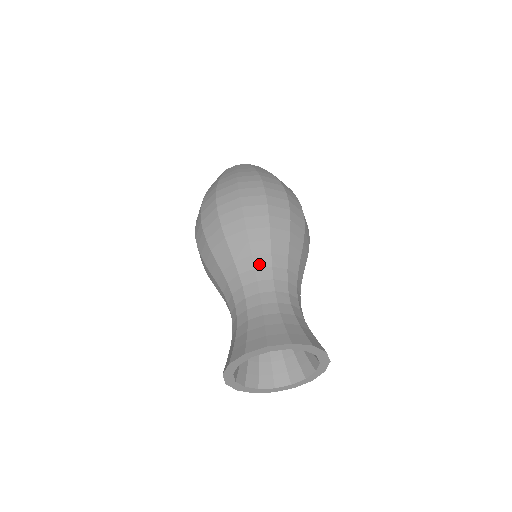
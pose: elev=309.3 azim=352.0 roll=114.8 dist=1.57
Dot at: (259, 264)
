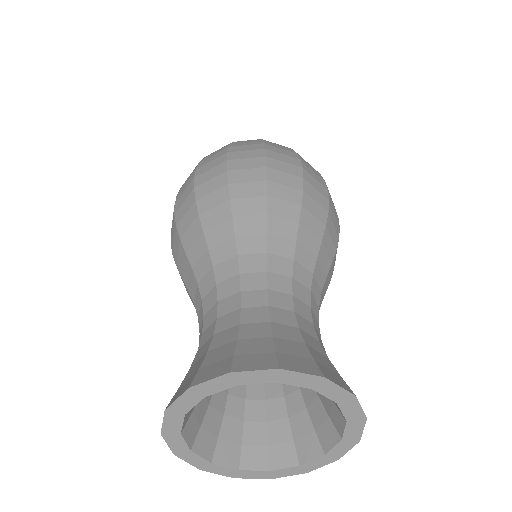
Dot at: (245, 249)
